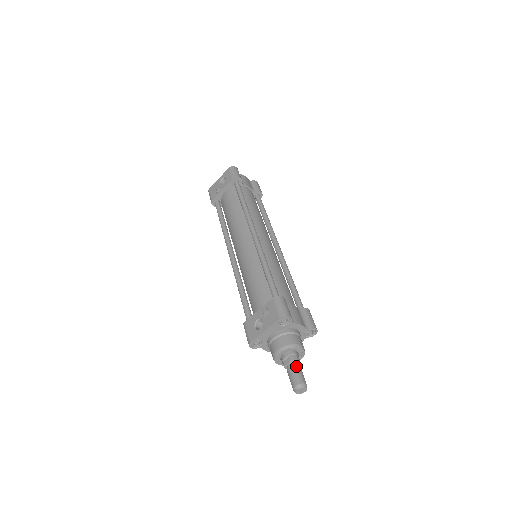
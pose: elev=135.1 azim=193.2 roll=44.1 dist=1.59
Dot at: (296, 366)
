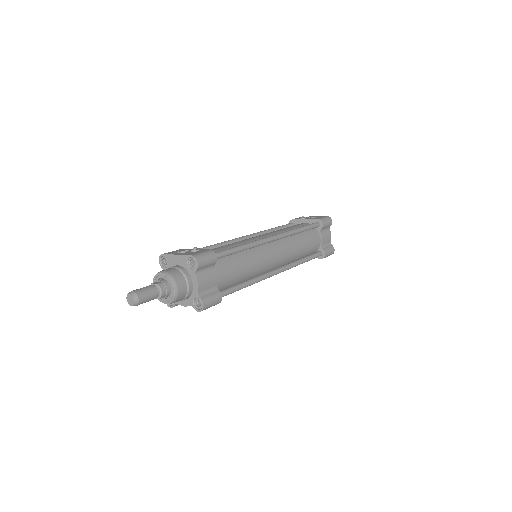
Dot at: (154, 289)
